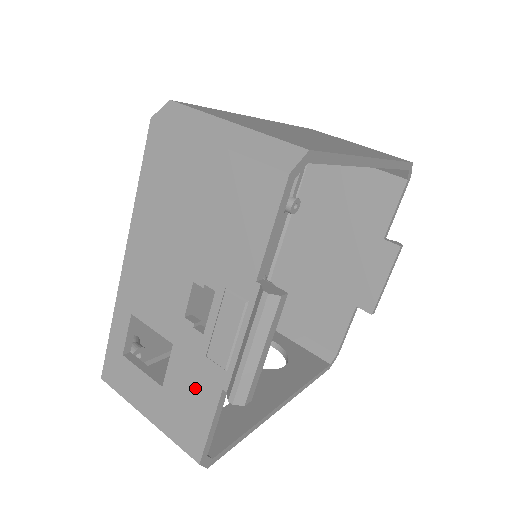
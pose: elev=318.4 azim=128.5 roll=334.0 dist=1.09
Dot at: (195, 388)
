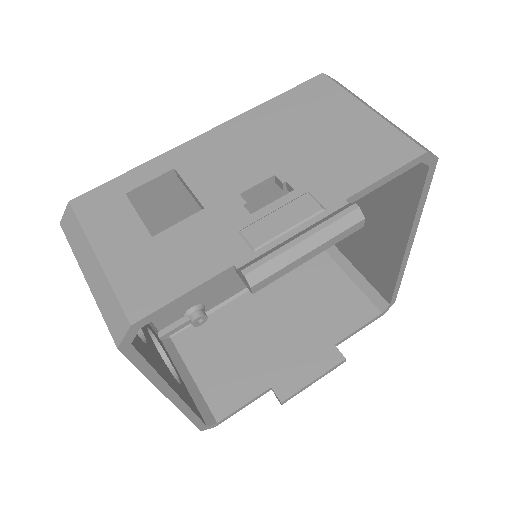
Dot at: (198, 252)
